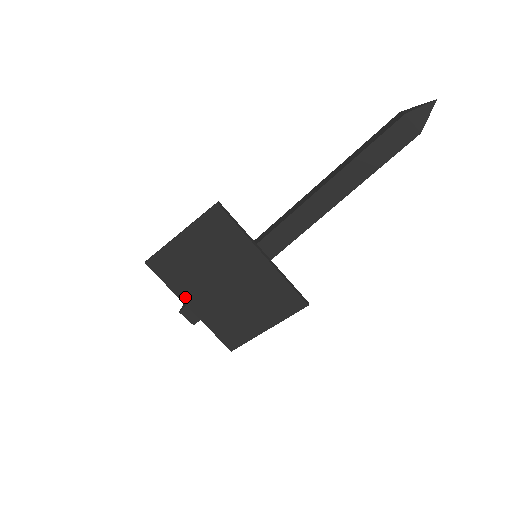
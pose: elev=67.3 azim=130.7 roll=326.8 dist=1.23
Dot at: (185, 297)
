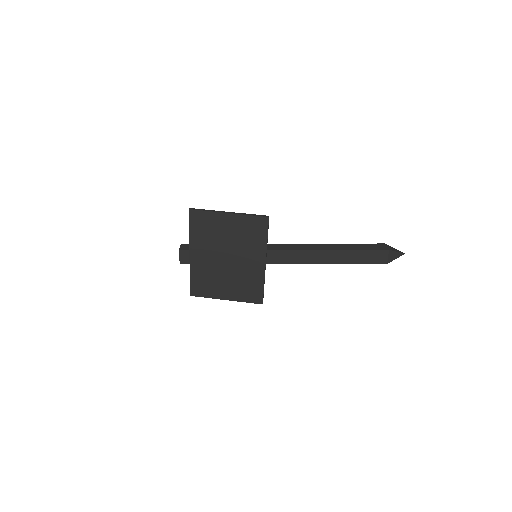
Dot at: (194, 247)
